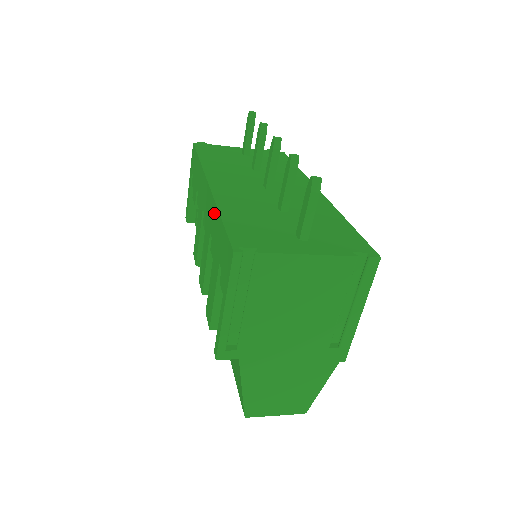
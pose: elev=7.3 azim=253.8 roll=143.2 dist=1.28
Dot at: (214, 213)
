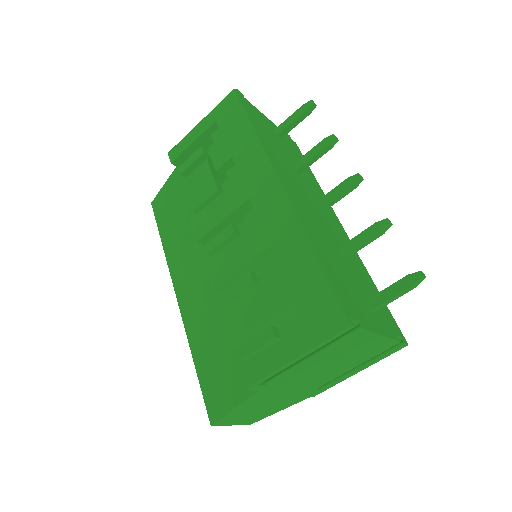
Dot at: (296, 237)
